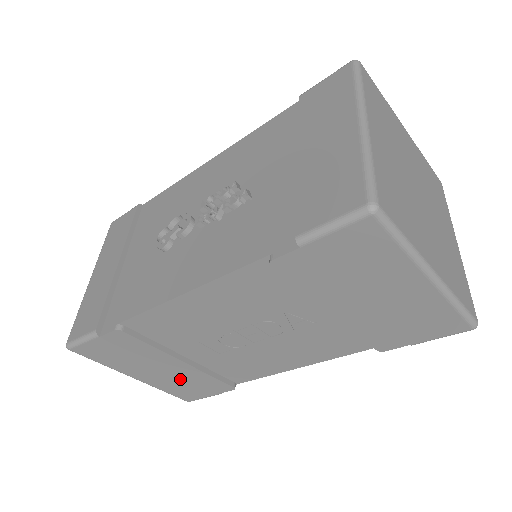
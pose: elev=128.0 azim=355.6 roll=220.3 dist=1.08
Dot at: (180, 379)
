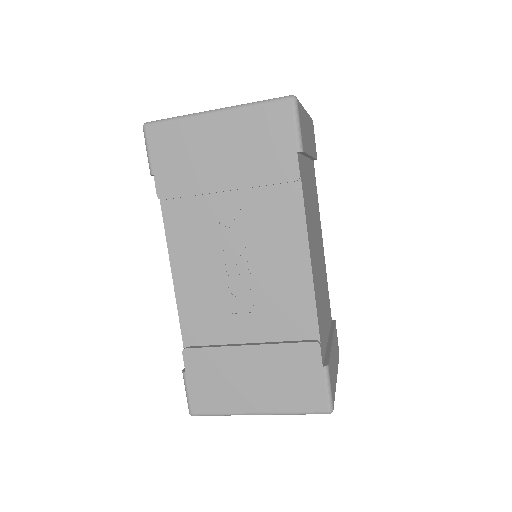
Dot at: (277, 376)
